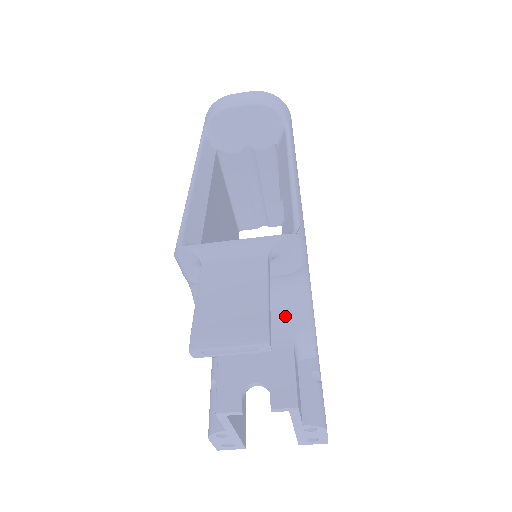
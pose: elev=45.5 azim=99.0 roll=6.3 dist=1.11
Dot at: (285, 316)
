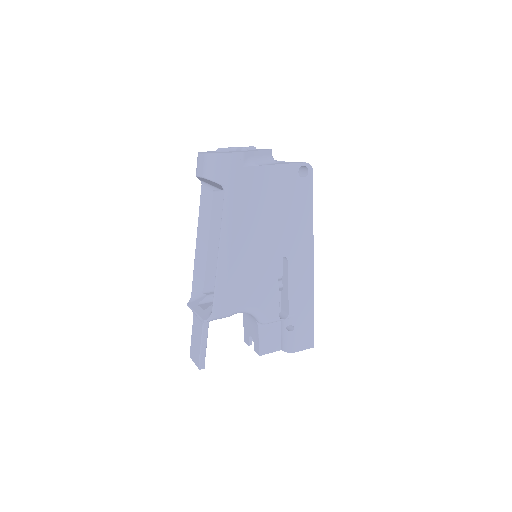
Dot at: (251, 315)
